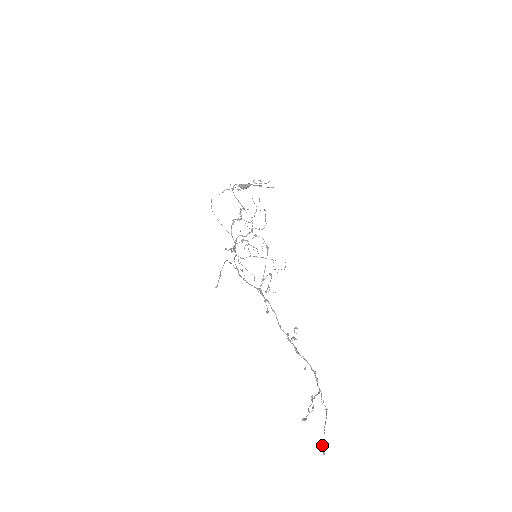
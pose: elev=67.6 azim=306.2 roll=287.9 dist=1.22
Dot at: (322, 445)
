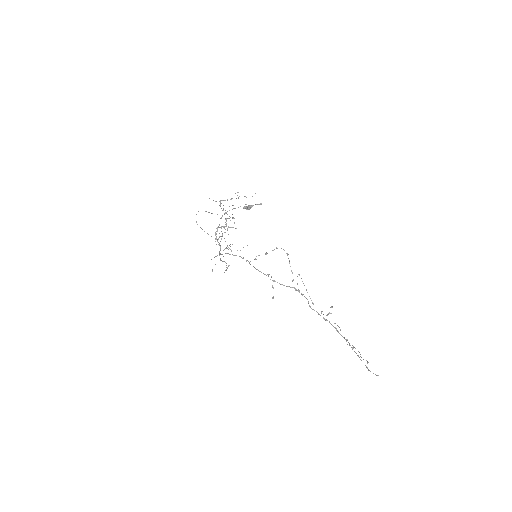
Dot at: occluded
